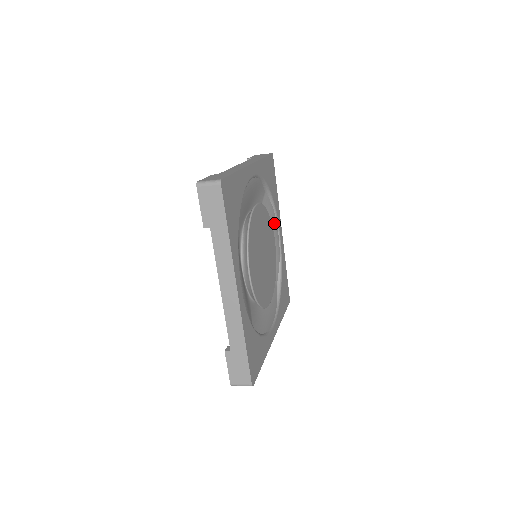
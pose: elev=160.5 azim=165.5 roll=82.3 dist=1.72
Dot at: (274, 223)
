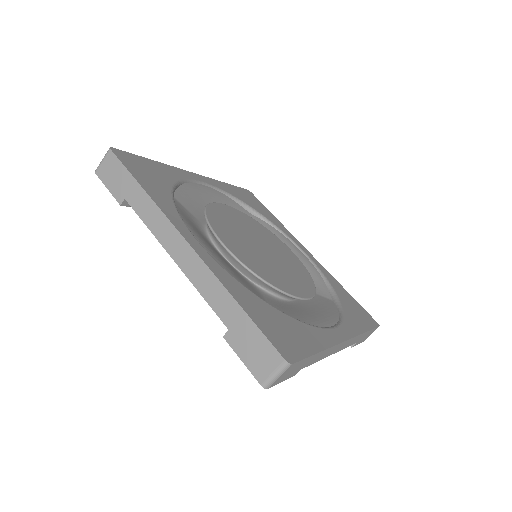
Dot at: (196, 190)
